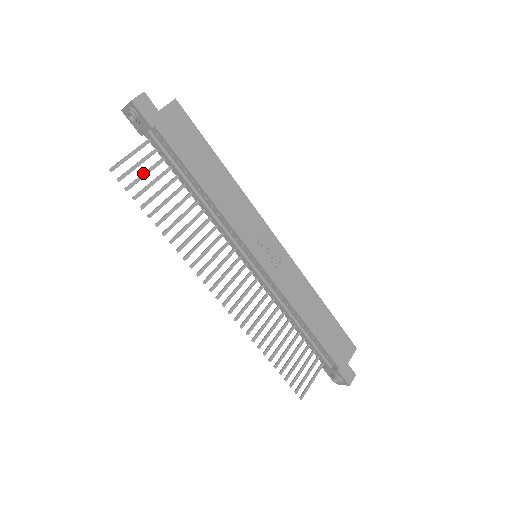
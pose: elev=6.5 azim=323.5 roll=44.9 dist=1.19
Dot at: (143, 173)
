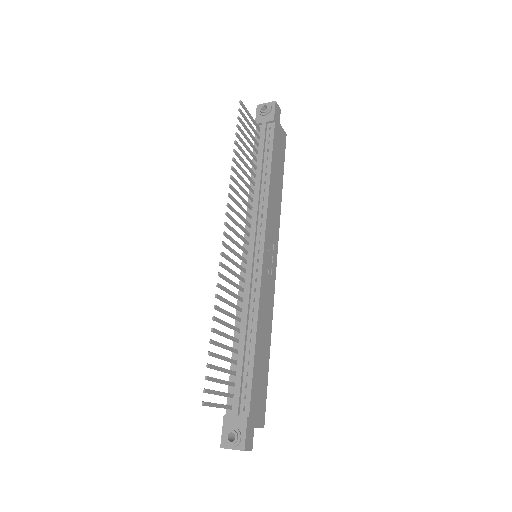
Dot at: (248, 129)
